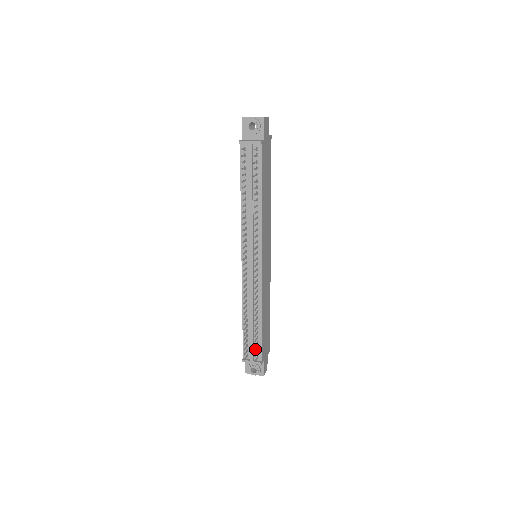
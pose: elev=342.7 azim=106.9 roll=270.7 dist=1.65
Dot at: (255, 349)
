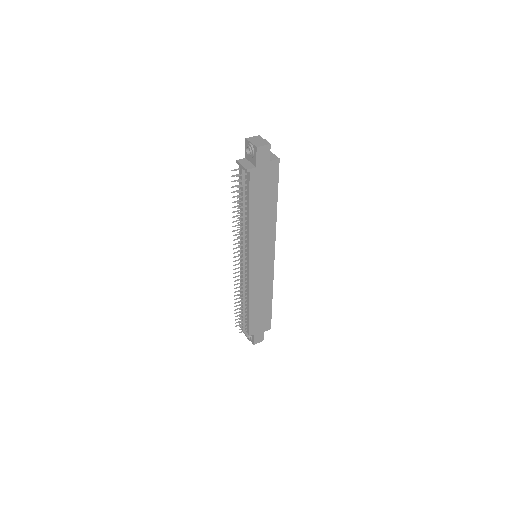
Dot at: occluded
